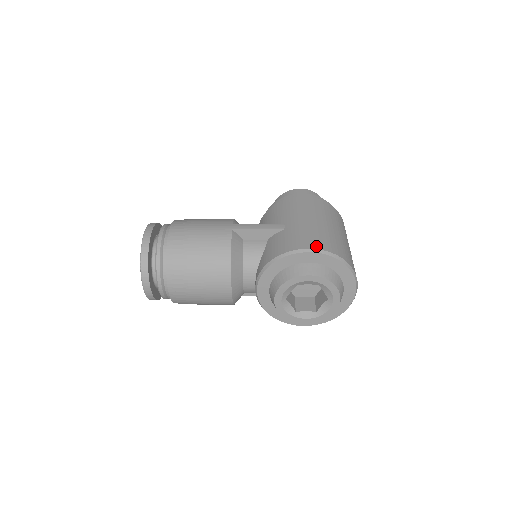
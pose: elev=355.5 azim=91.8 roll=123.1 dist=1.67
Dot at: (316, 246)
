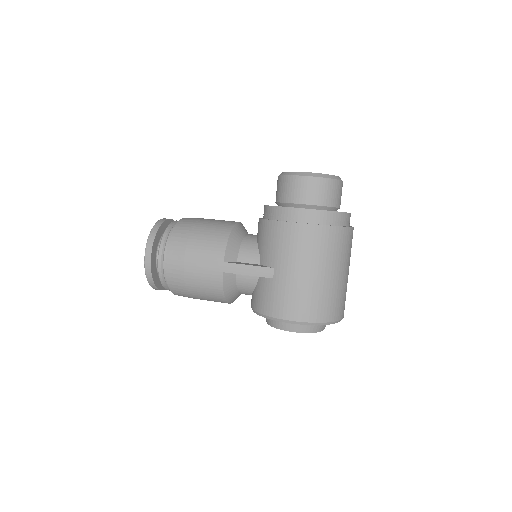
Dot at: (297, 317)
